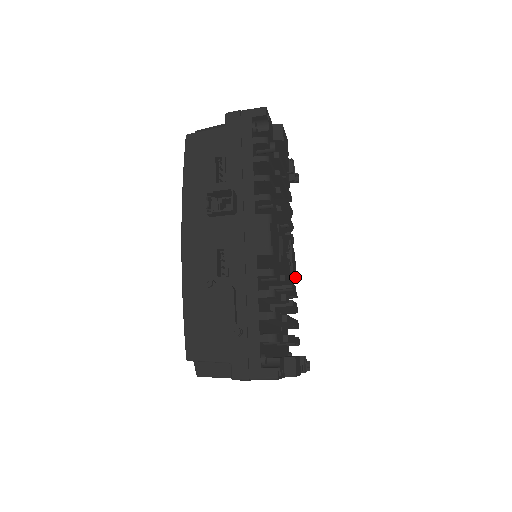
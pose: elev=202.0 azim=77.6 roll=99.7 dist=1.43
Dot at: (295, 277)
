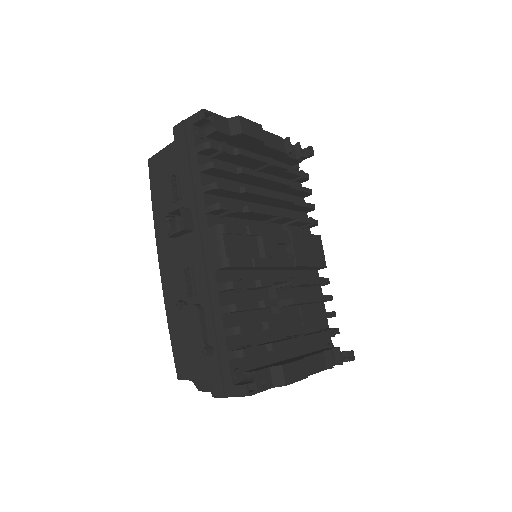
Dot at: (321, 263)
